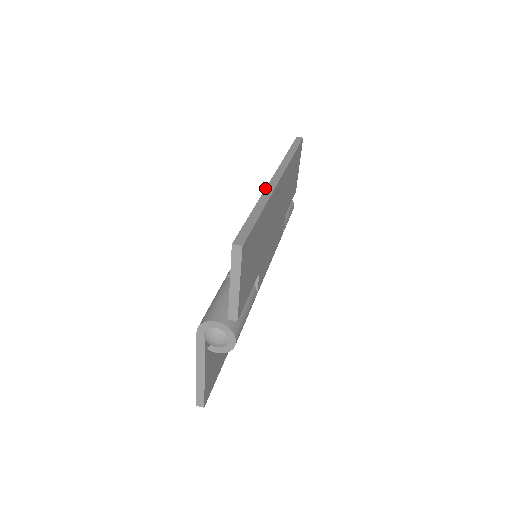
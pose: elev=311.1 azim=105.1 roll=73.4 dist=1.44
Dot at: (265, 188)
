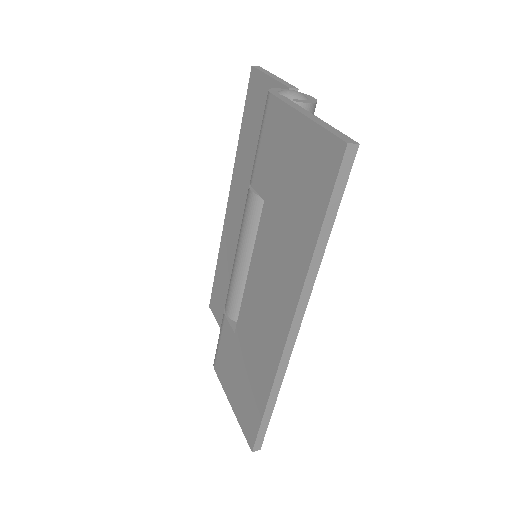
Dot at: occluded
